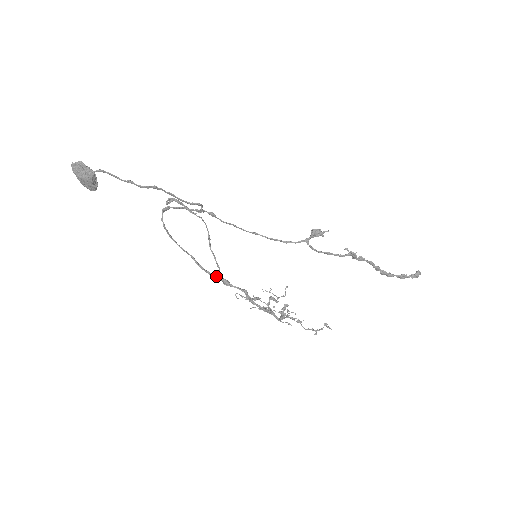
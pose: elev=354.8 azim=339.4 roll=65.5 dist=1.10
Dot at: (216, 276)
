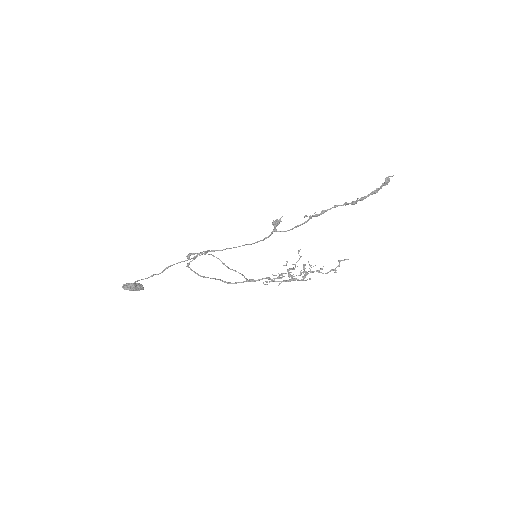
Dot at: (243, 282)
